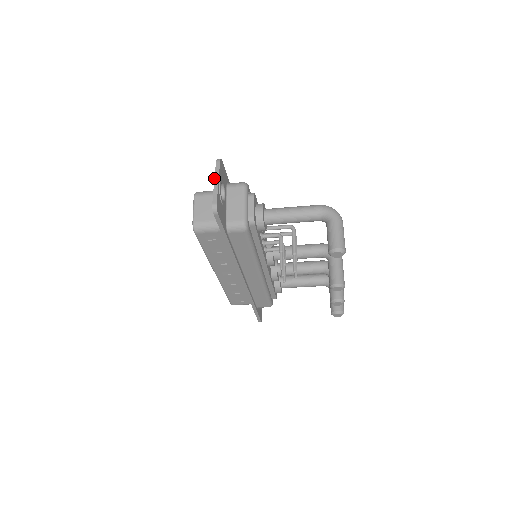
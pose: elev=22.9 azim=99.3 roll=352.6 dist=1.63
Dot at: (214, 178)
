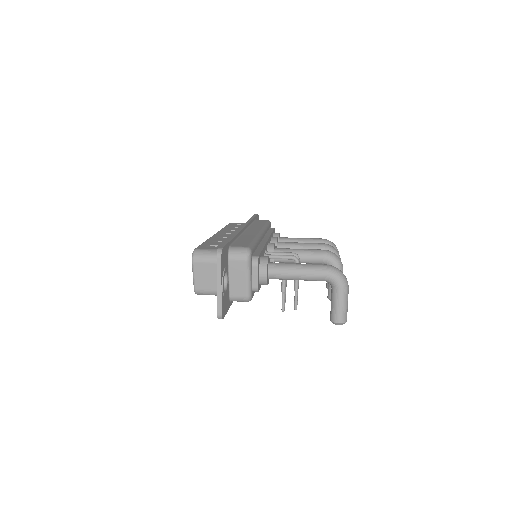
Dot at: occluded
